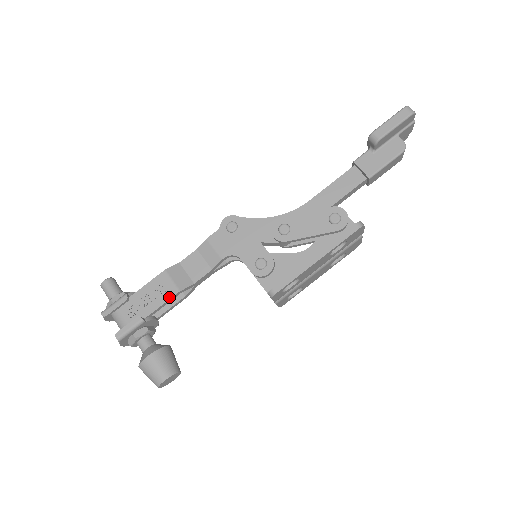
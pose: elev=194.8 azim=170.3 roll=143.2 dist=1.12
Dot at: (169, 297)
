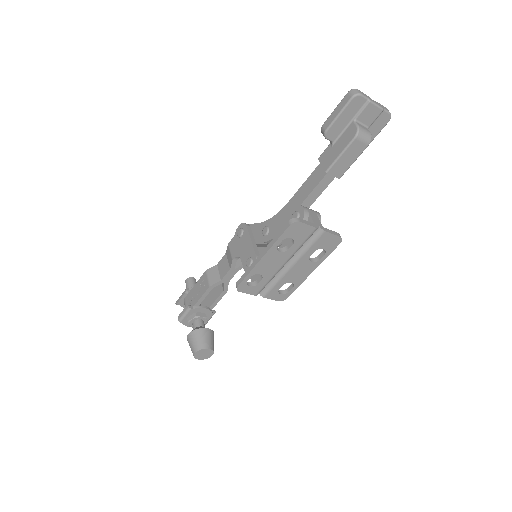
Dot at: (205, 291)
